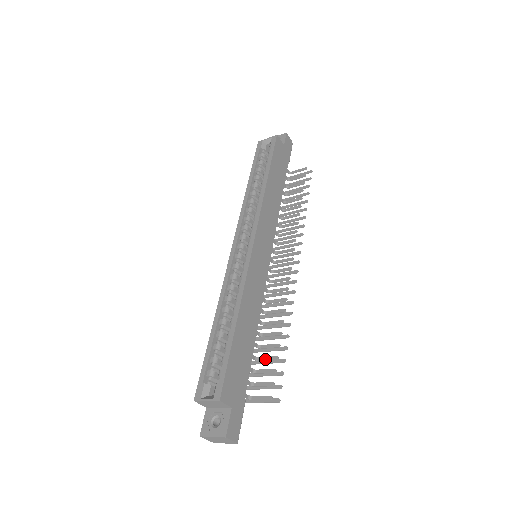
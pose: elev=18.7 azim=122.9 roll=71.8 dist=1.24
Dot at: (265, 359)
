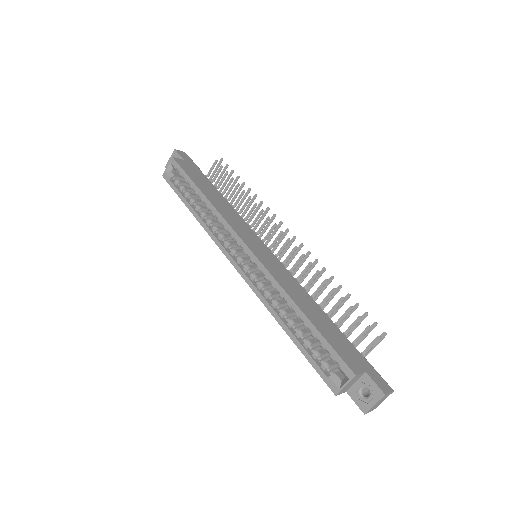
Dot at: (343, 317)
